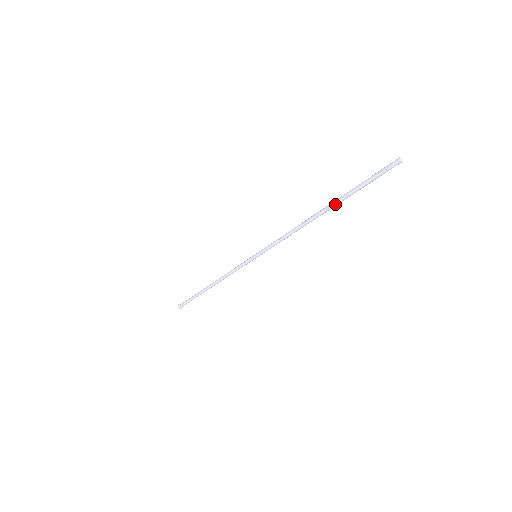
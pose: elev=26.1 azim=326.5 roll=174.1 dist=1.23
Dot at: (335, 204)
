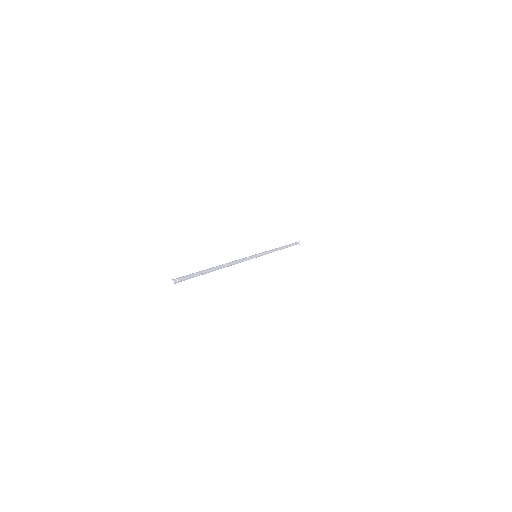
Dot at: (209, 270)
